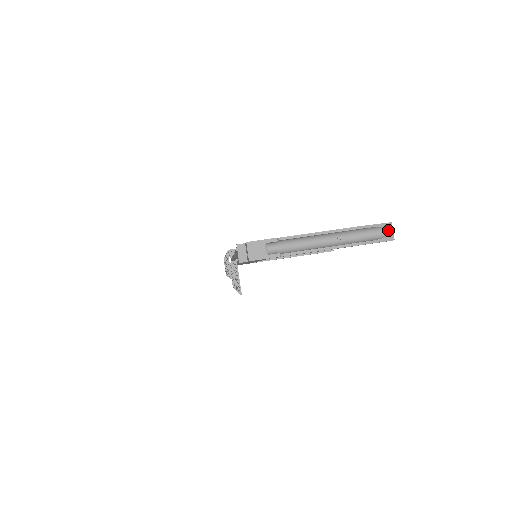
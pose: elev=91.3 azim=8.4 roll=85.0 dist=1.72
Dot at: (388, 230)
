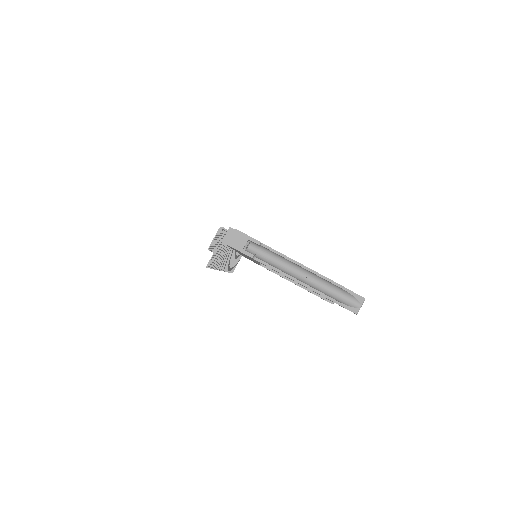
Dot at: (357, 302)
